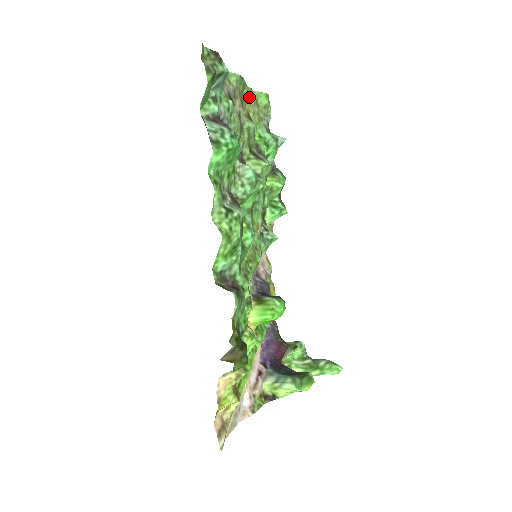
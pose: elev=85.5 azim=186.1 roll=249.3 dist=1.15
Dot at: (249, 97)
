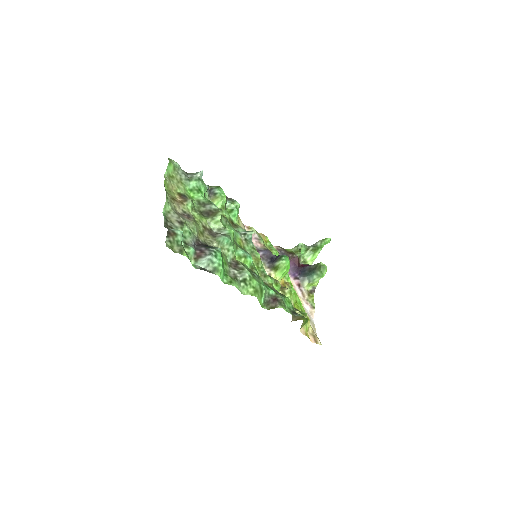
Dot at: (168, 185)
